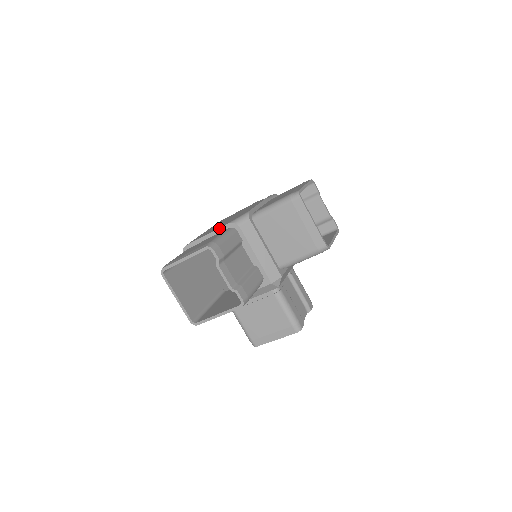
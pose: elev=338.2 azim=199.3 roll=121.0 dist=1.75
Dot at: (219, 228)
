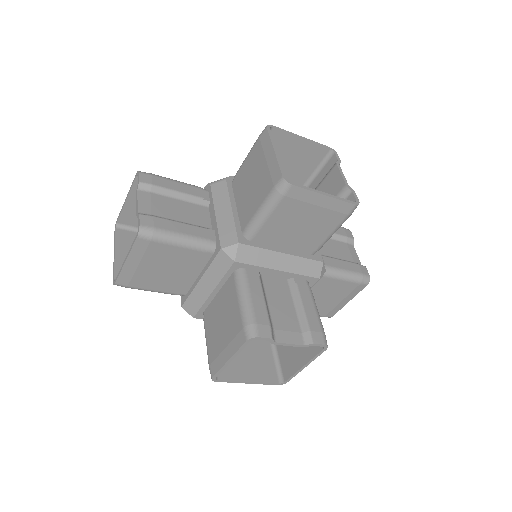
Dot at: occluded
